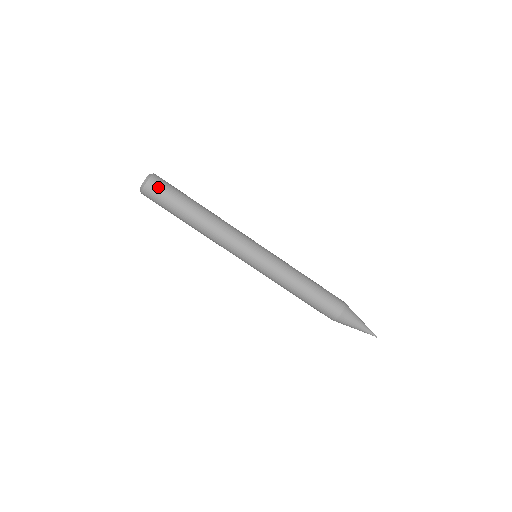
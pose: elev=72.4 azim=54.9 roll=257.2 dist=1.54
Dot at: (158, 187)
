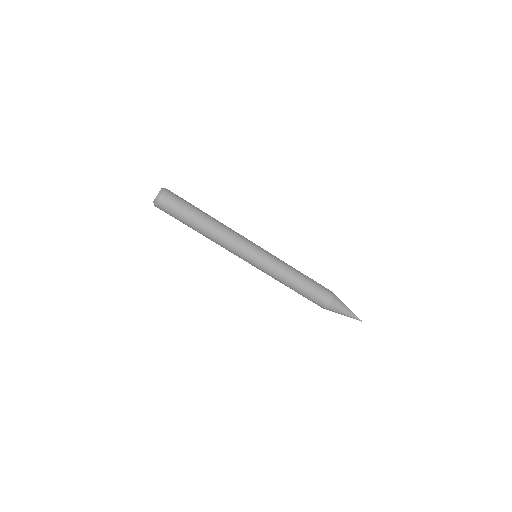
Dot at: (171, 198)
